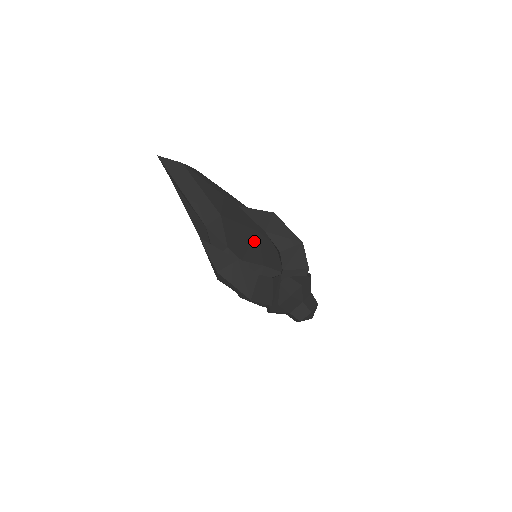
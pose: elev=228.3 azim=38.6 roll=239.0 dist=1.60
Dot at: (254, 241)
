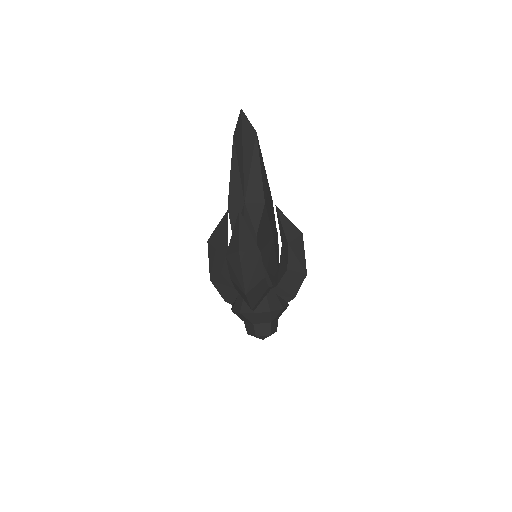
Dot at: (269, 244)
